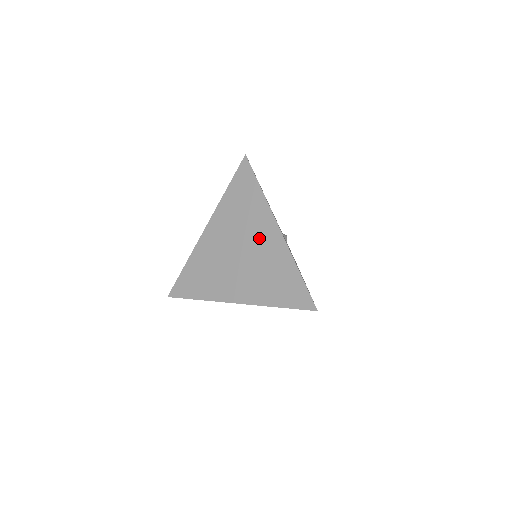
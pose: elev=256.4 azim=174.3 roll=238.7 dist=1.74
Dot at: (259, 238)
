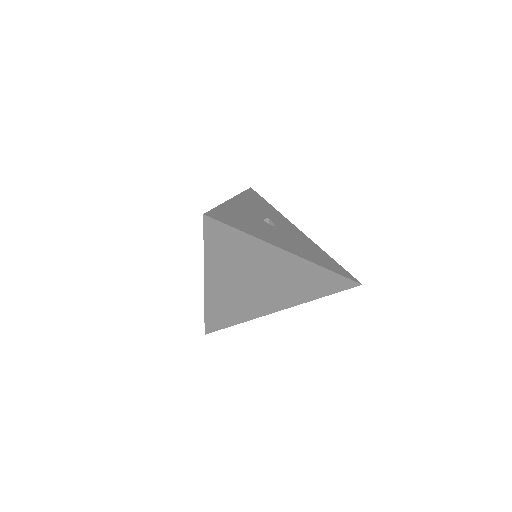
Dot at: (273, 268)
